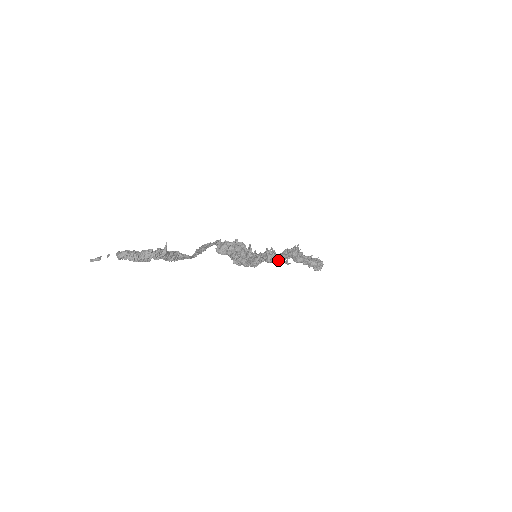
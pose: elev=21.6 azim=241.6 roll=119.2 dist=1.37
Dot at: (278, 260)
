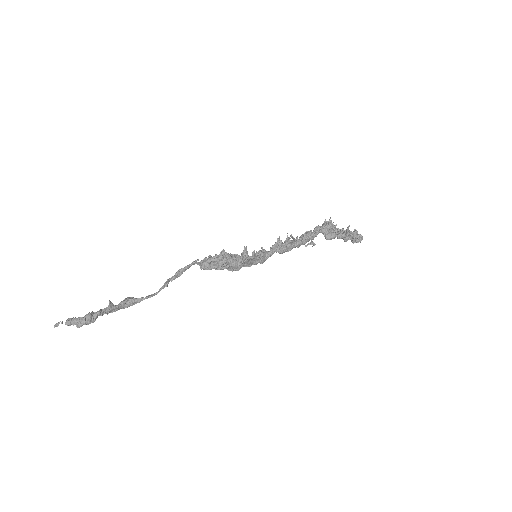
Dot at: (294, 247)
